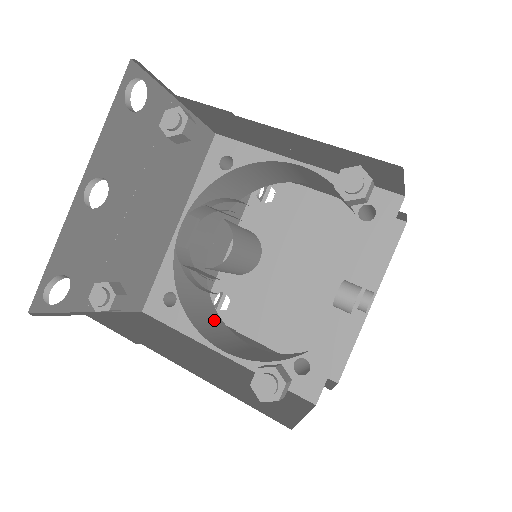
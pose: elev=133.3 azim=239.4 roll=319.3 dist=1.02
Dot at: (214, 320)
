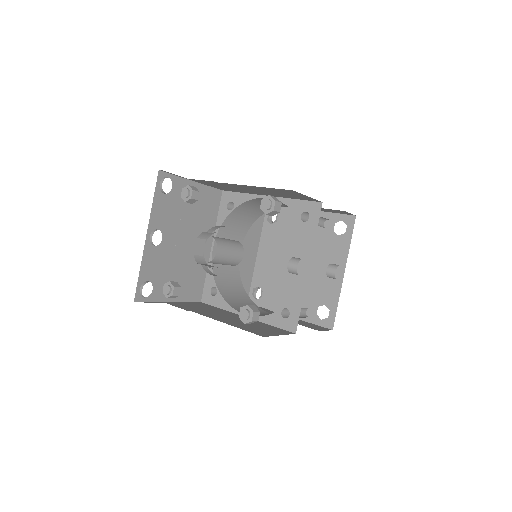
Dot at: (246, 302)
